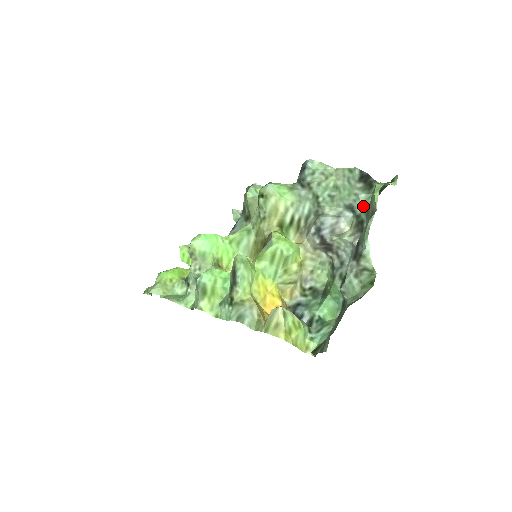
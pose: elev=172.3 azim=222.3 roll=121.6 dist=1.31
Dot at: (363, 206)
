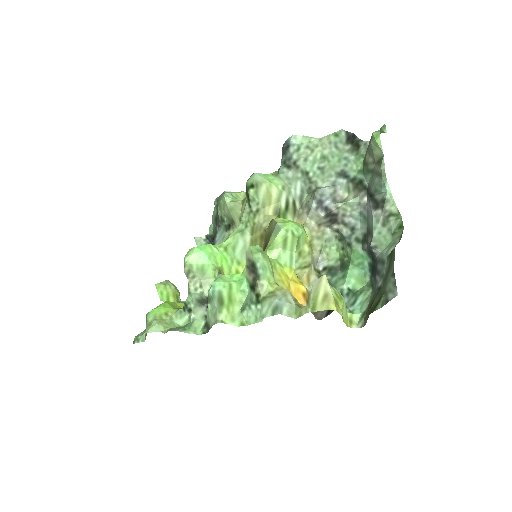
Dot at: (356, 168)
